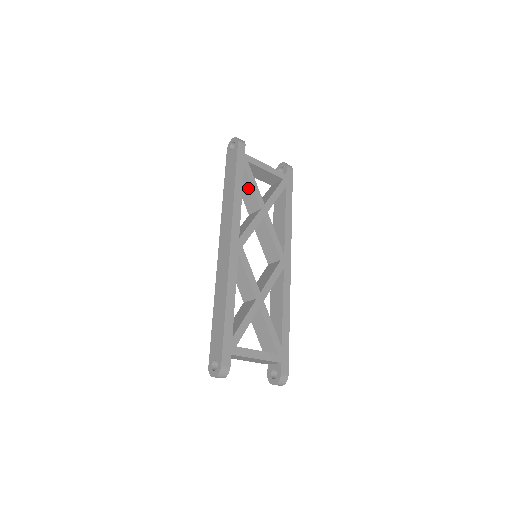
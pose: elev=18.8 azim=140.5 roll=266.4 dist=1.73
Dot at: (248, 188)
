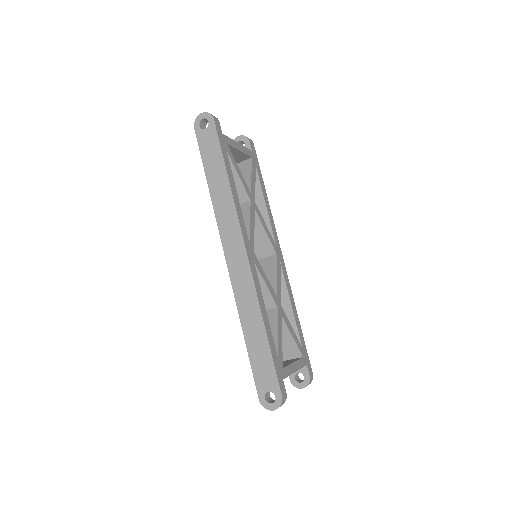
Dot at: occluded
